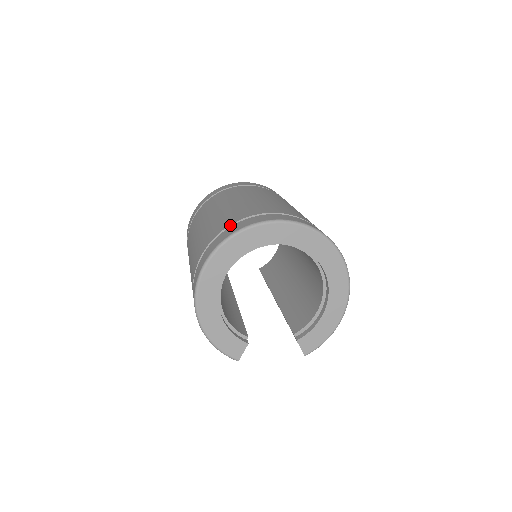
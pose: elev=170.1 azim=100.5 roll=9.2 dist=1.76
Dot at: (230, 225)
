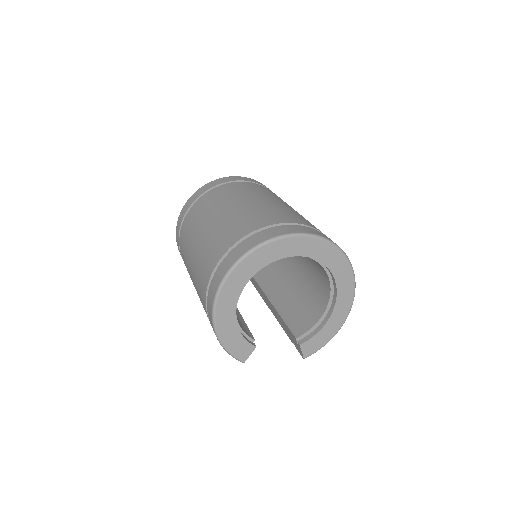
Dot at: (252, 232)
